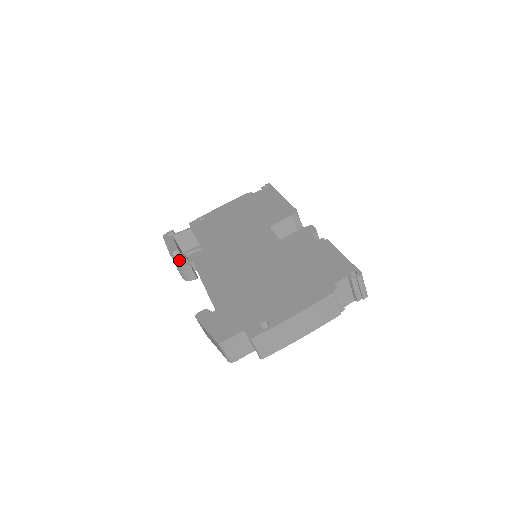
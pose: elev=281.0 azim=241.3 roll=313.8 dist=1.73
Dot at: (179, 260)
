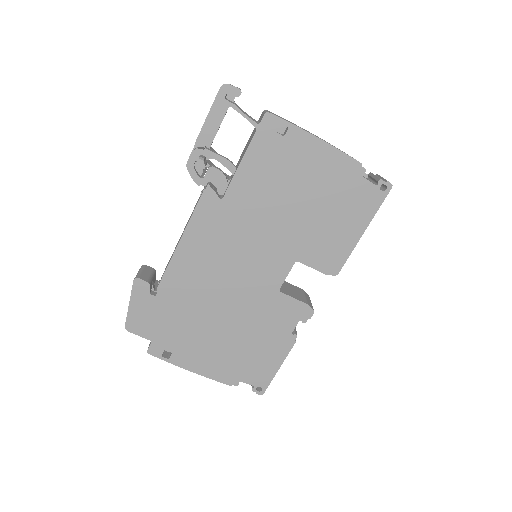
Dot at: (196, 164)
